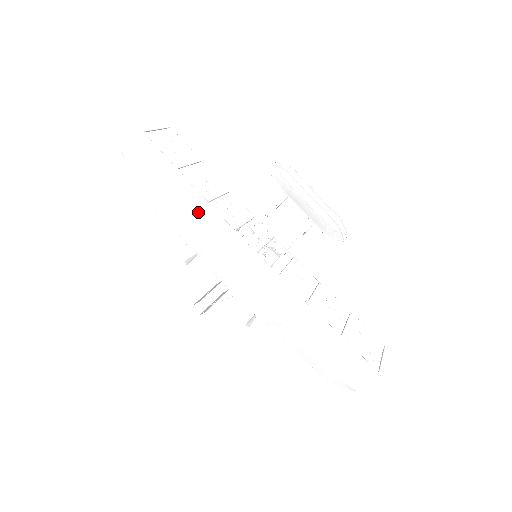
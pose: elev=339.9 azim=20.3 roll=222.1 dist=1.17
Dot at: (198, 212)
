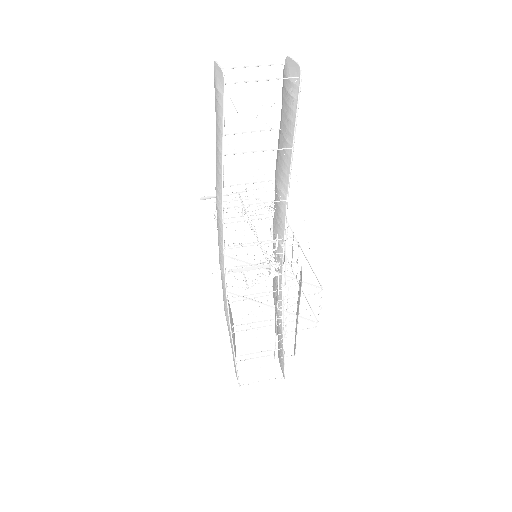
Dot at: (217, 199)
